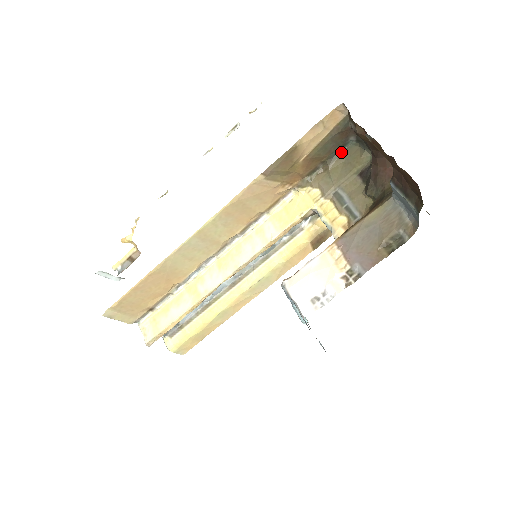
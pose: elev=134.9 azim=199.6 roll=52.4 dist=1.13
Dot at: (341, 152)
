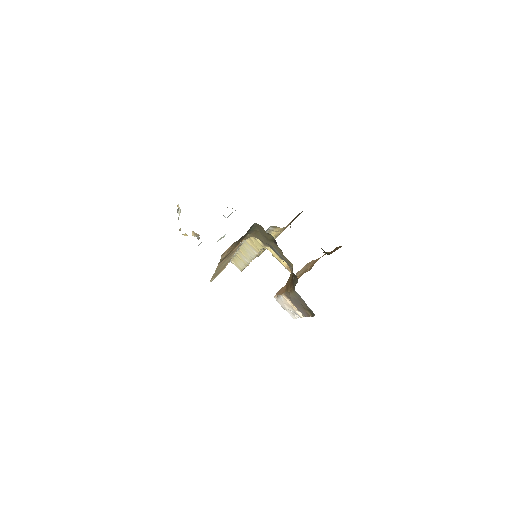
Dot at: (253, 227)
